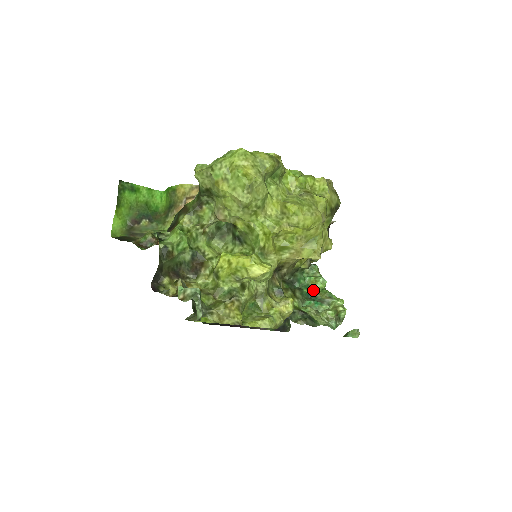
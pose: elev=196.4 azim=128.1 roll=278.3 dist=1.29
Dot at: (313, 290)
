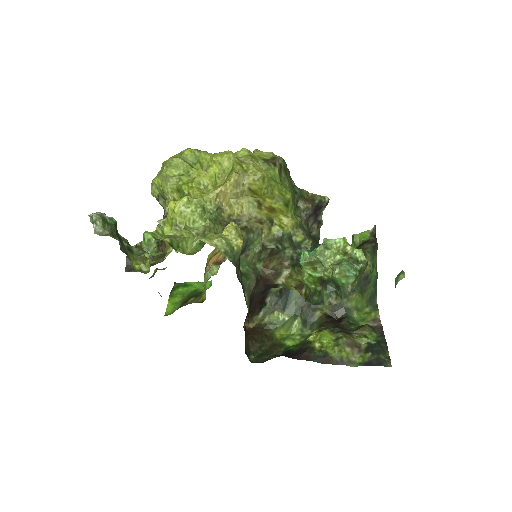
Dot at: occluded
